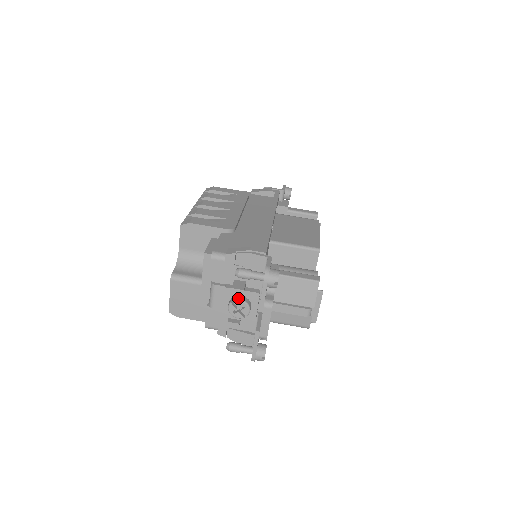
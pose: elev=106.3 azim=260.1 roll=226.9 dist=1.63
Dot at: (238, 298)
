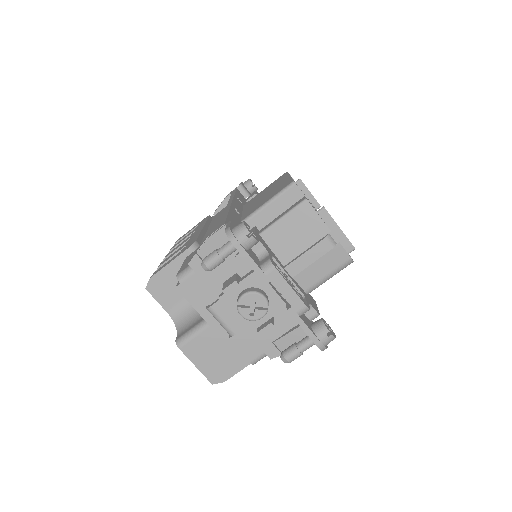
Dot at: (240, 295)
